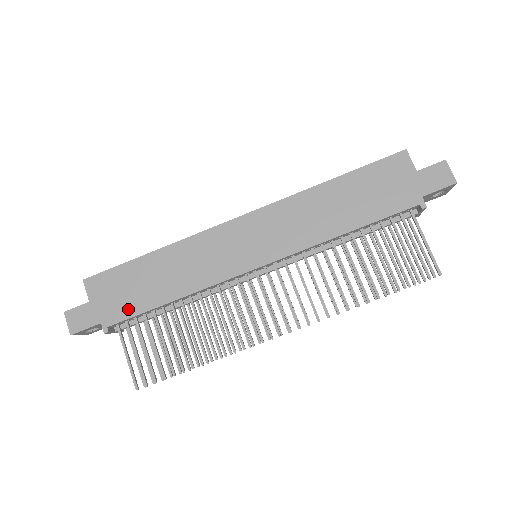
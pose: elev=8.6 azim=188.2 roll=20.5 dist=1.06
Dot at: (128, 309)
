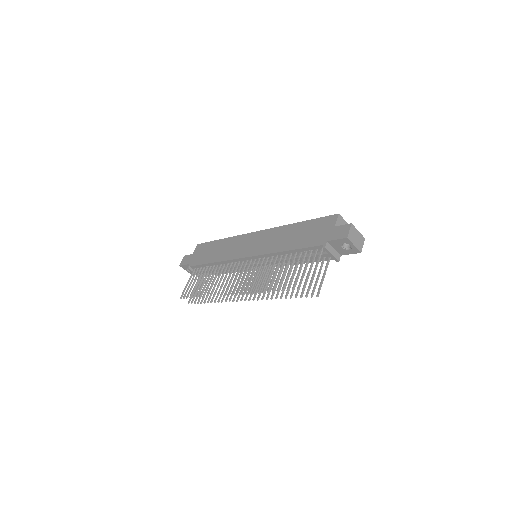
Dot at: (199, 261)
